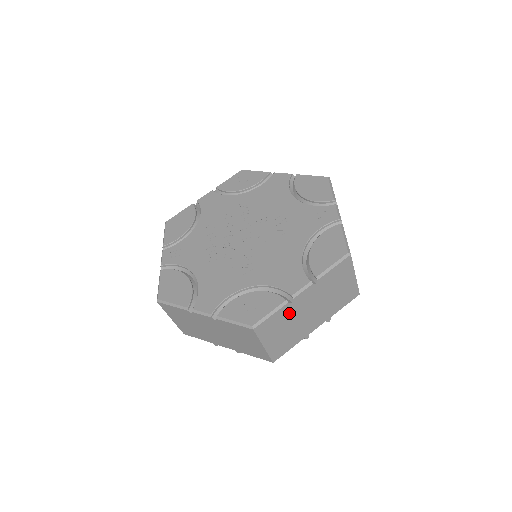
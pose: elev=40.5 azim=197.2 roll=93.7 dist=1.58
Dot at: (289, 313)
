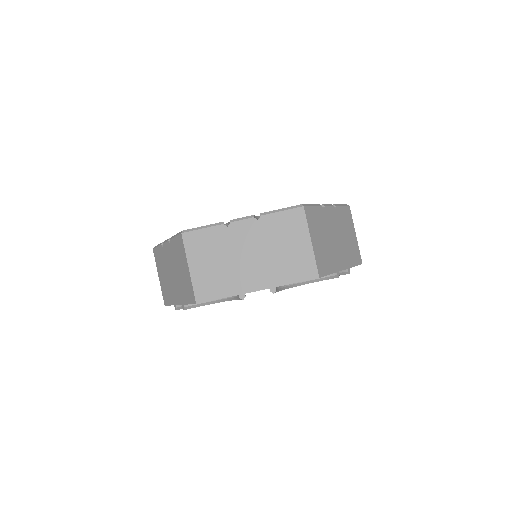
Dot at: (323, 221)
